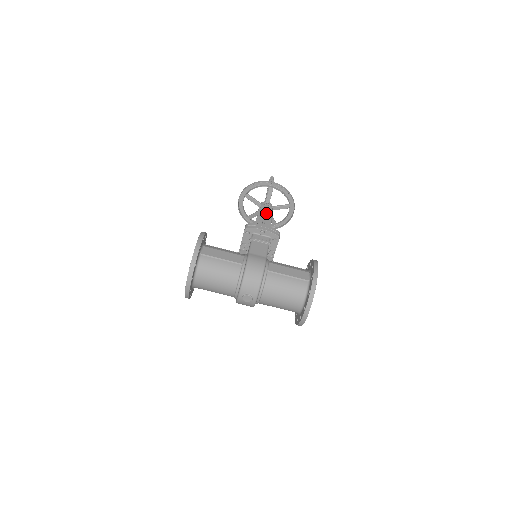
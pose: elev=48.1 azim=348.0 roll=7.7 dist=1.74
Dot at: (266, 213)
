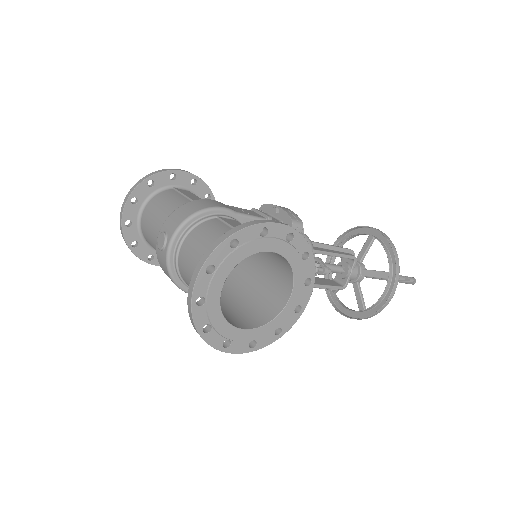
Dot at: (332, 245)
